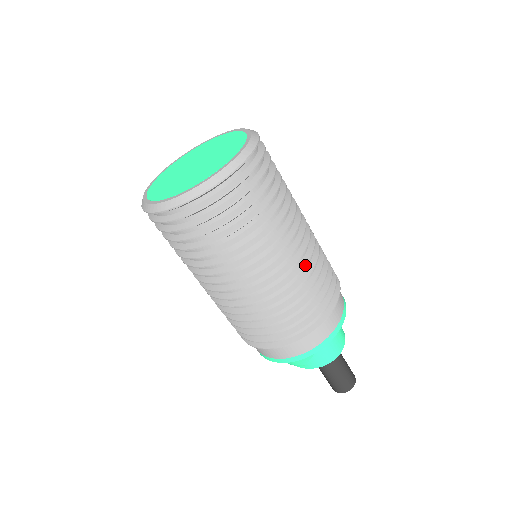
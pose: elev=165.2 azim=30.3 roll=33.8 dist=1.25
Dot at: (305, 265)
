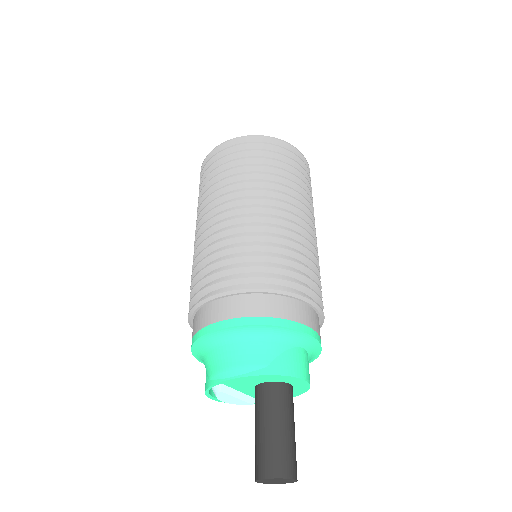
Dot at: (317, 252)
